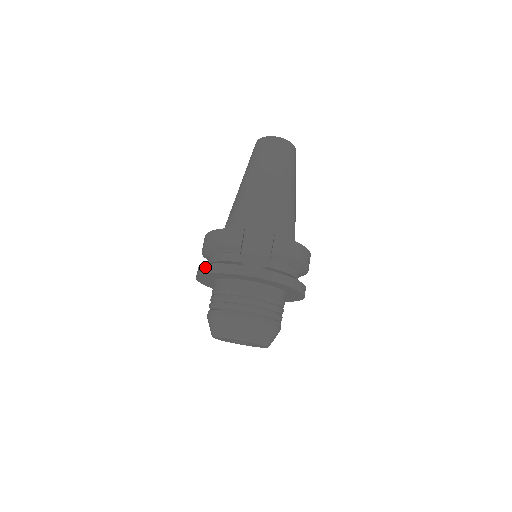
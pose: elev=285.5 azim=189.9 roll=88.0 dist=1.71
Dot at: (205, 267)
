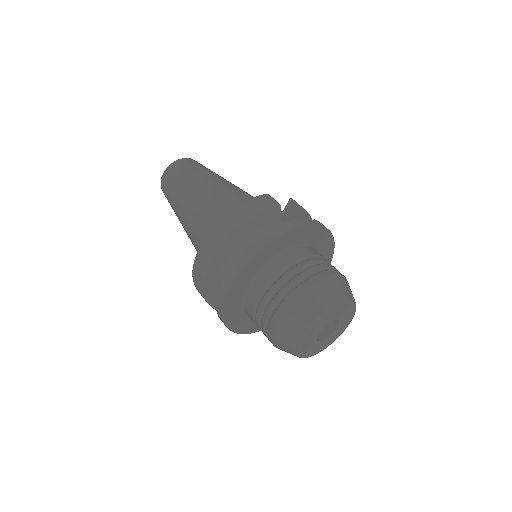
Dot at: (257, 242)
